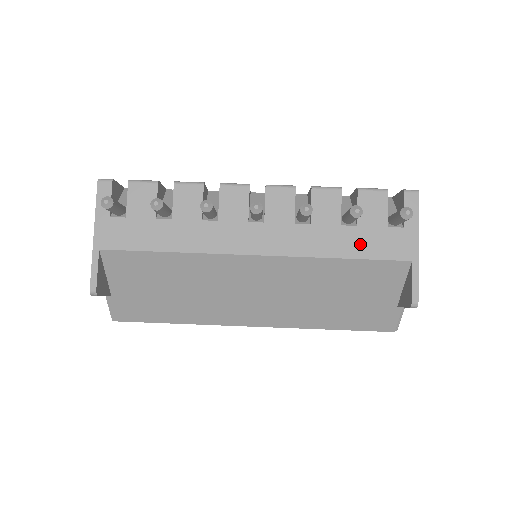
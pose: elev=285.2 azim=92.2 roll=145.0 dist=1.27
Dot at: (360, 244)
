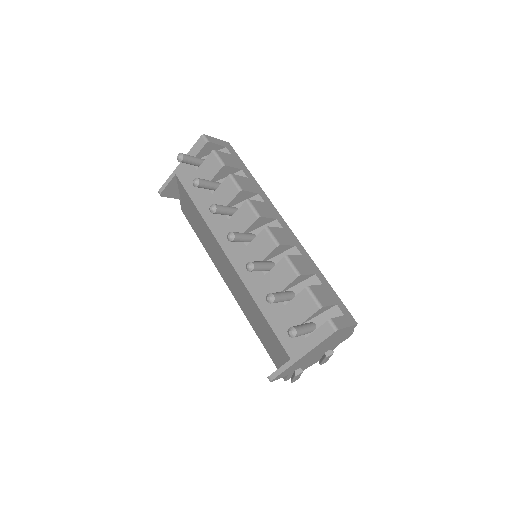
Dot at: (276, 316)
